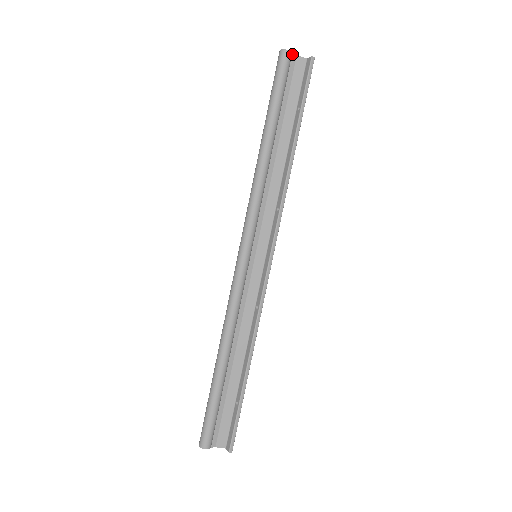
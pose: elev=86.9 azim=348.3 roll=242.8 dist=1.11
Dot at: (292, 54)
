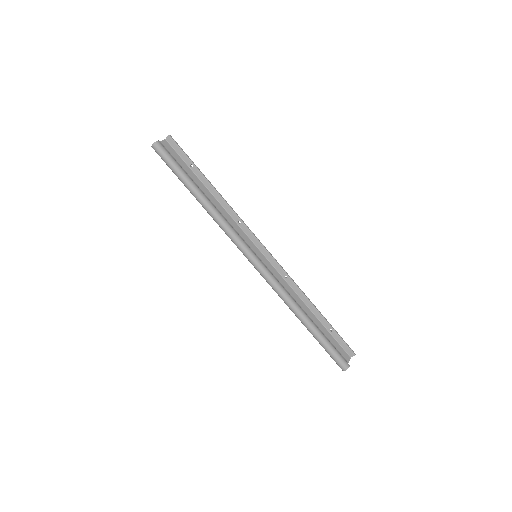
Dot at: (158, 142)
